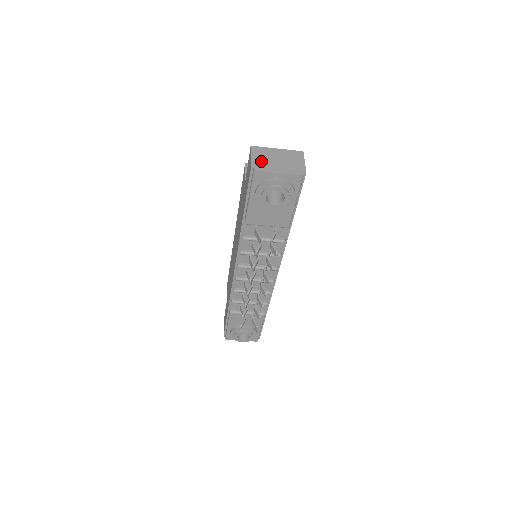
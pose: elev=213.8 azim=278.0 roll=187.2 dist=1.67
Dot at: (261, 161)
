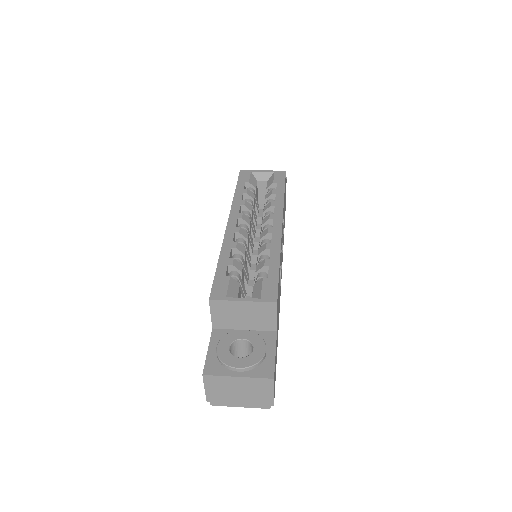
Dot at: (218, 395)
